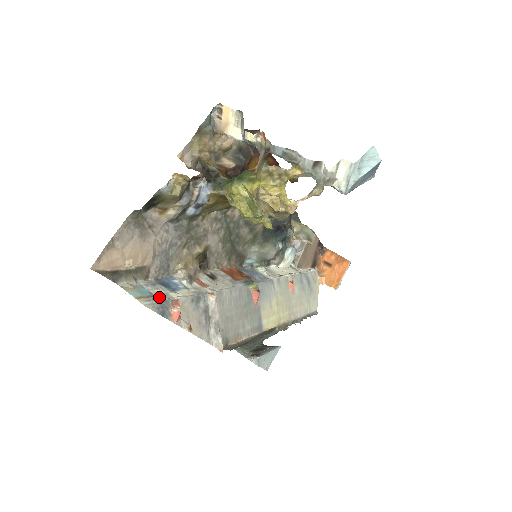
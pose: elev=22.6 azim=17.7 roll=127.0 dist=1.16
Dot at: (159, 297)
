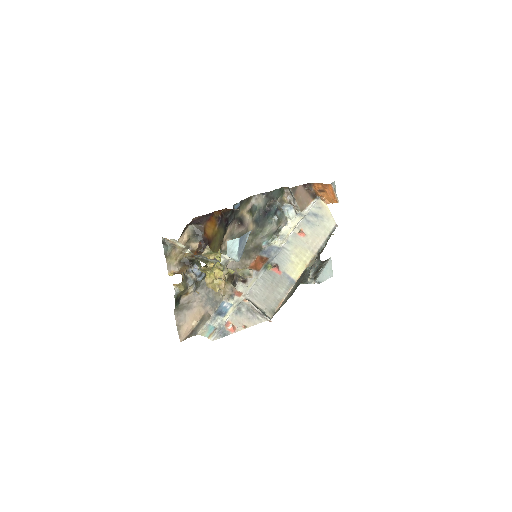
Dot at: (218, 327)
